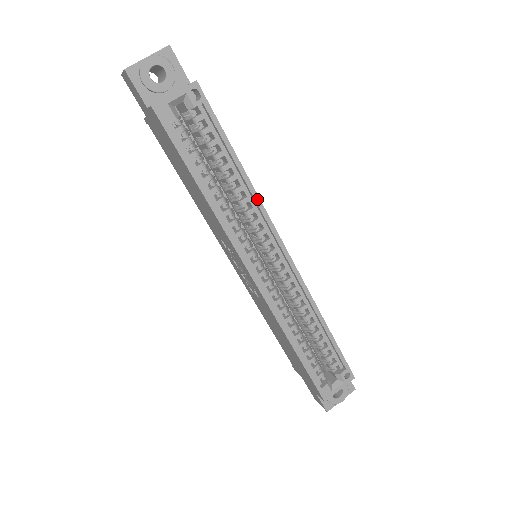
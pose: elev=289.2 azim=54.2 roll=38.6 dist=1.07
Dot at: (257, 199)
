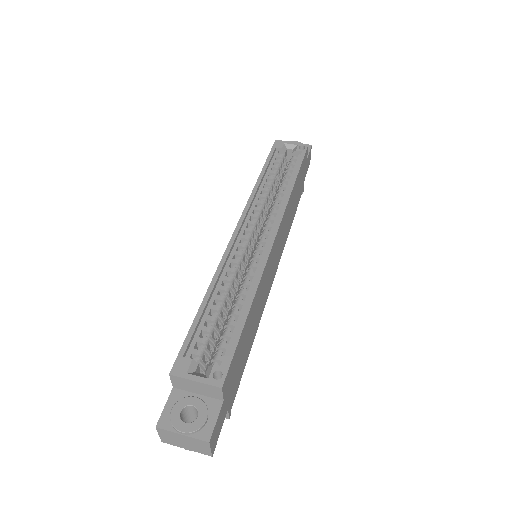
Dot at: (287, 198)
